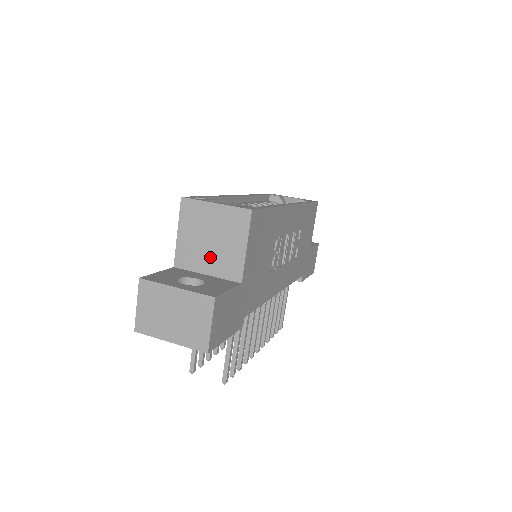
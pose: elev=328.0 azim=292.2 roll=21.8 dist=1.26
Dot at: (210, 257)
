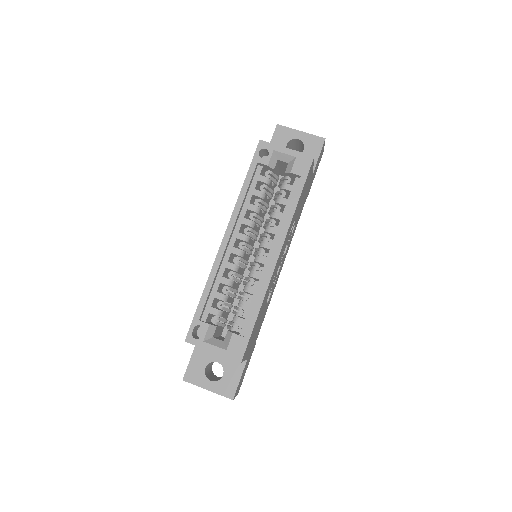
Dot at: occluded
